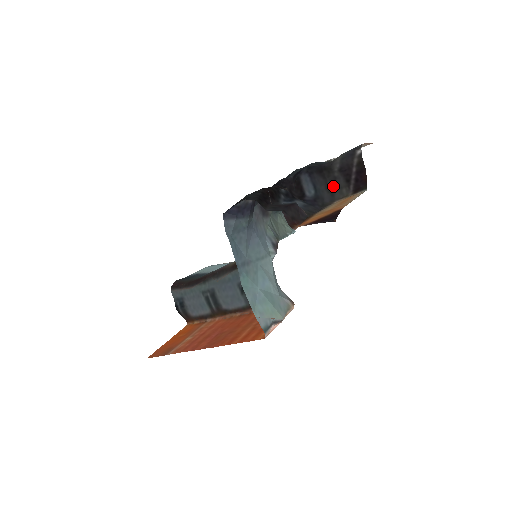
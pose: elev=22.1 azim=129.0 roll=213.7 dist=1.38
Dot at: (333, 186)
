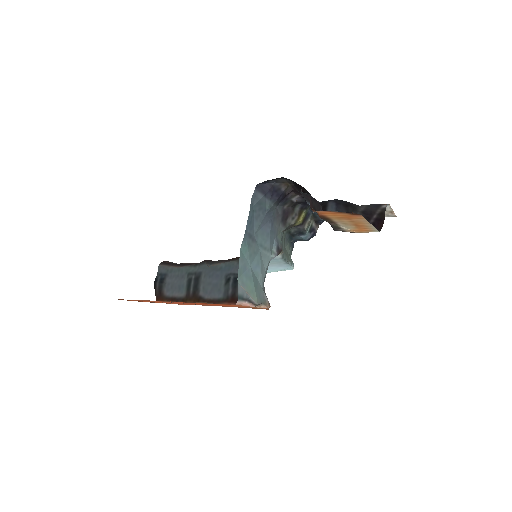
Dot at: occluded
